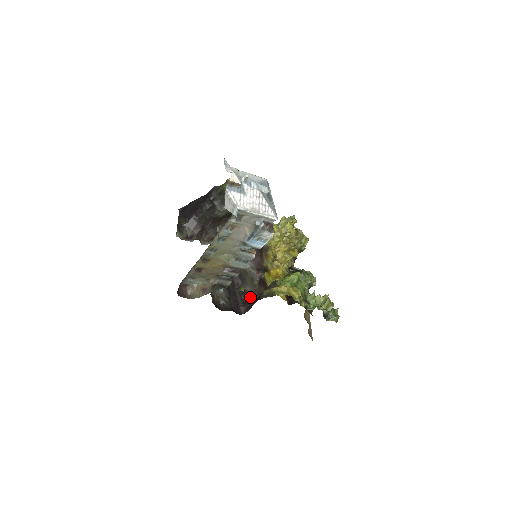
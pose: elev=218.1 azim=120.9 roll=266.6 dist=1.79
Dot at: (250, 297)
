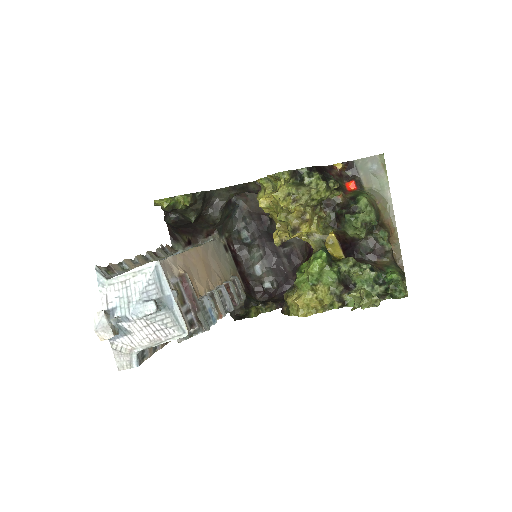
Dot at: (300, 256)
